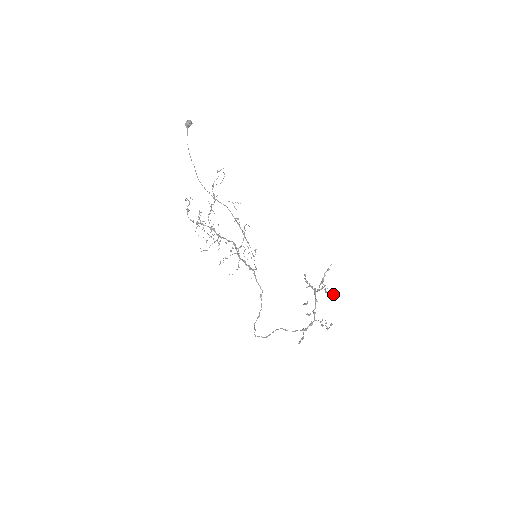
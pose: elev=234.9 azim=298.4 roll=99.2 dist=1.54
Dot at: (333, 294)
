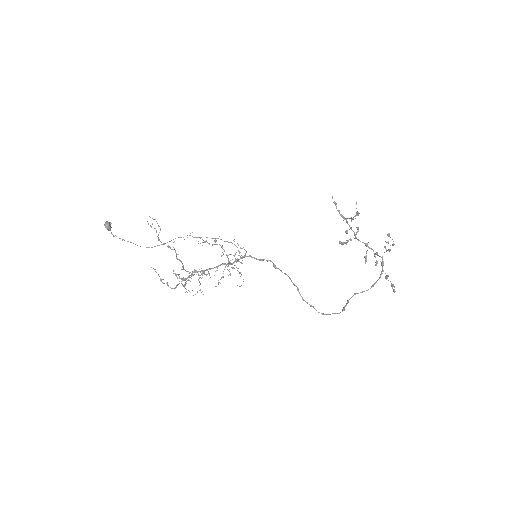
Dot at: occluded
